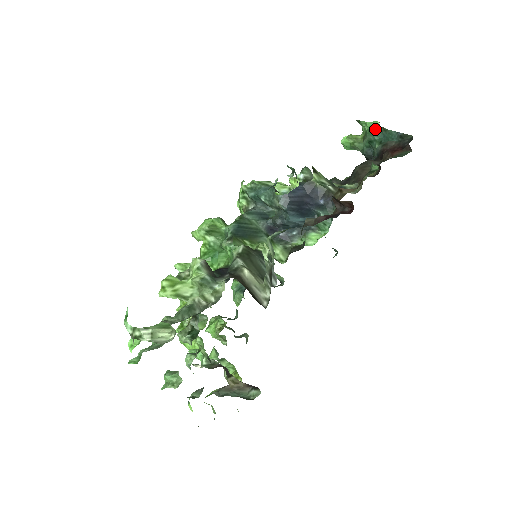
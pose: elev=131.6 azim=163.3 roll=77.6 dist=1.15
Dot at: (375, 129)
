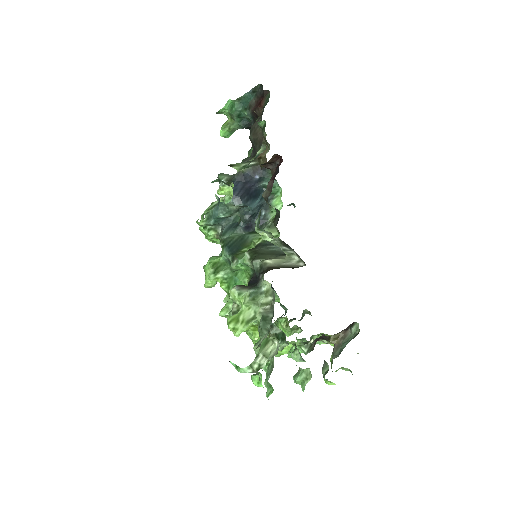
Dot at: (233, 106)
